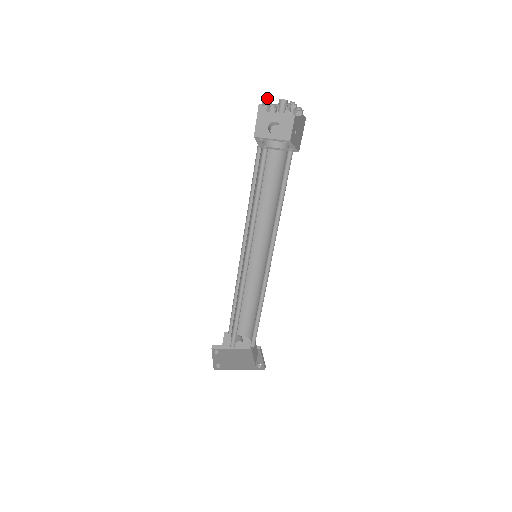
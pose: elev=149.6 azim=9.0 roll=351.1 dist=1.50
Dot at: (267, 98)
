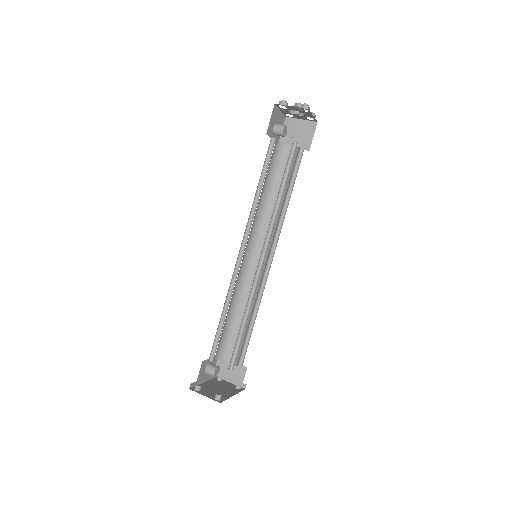
Dot at: (283, 100)
